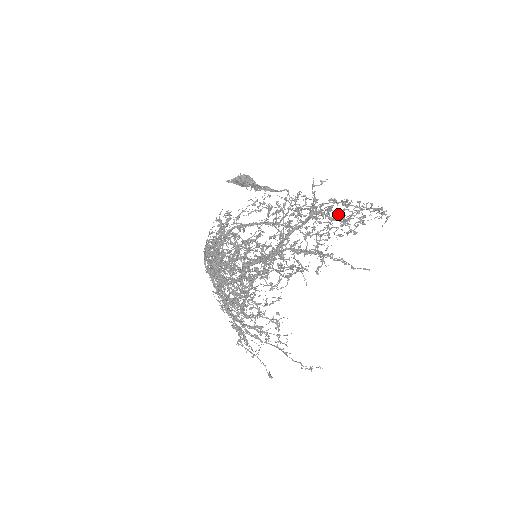
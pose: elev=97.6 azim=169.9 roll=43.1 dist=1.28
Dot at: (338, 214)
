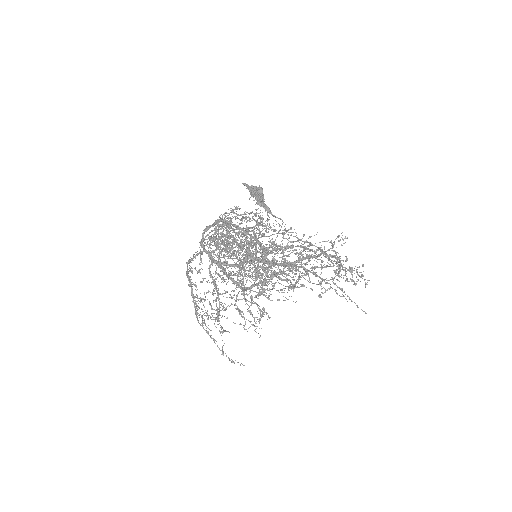
Dot at: (340, 264)
